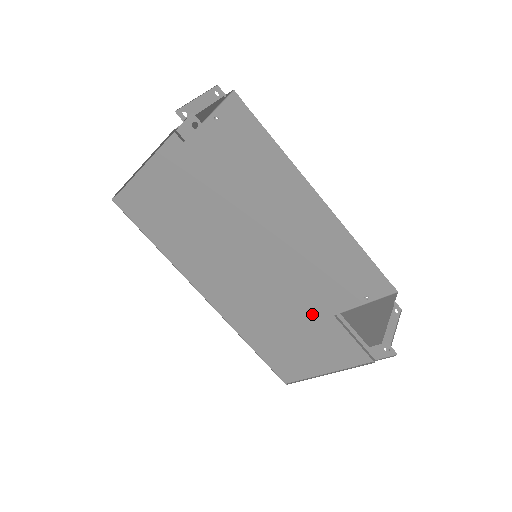
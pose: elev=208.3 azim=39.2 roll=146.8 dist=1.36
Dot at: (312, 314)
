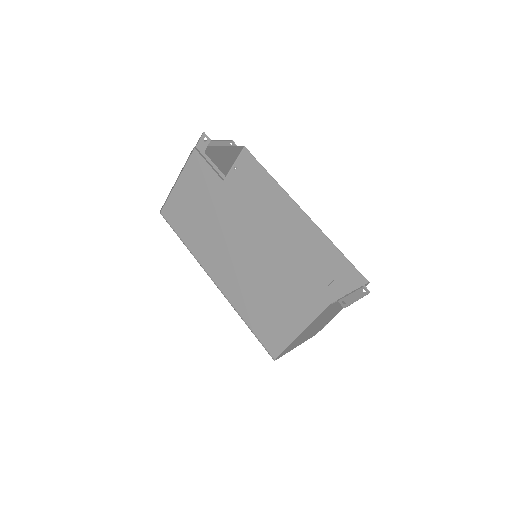
Dot at: (282, 269)
